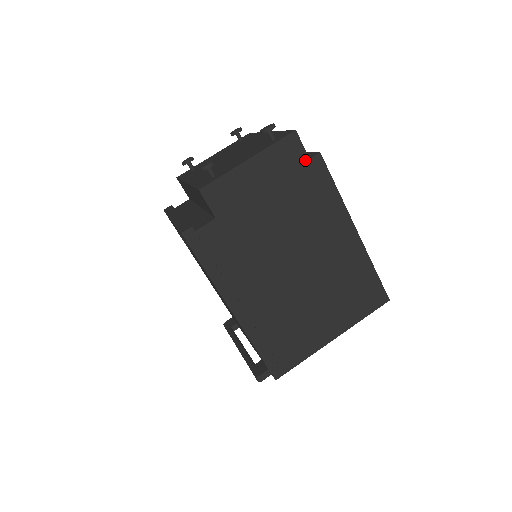
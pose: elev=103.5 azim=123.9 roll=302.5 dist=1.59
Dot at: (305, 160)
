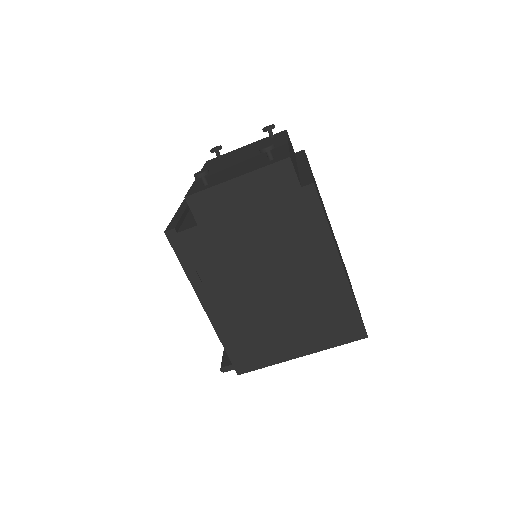
Dot at: (296, 188)
